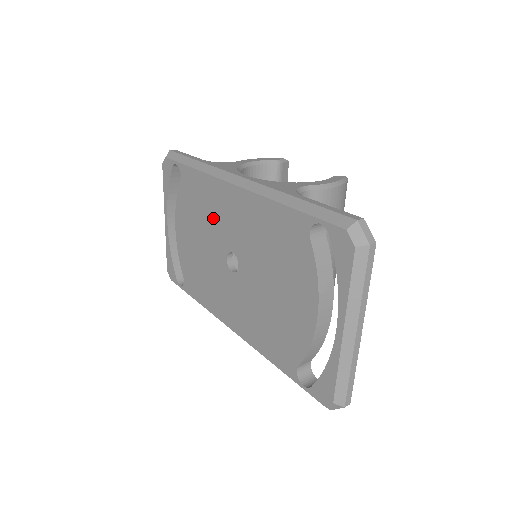
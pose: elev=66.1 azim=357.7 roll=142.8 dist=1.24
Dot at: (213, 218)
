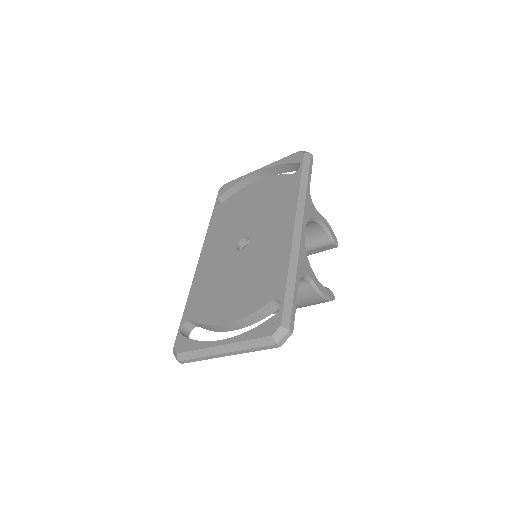
Dot at: (269, 215)
